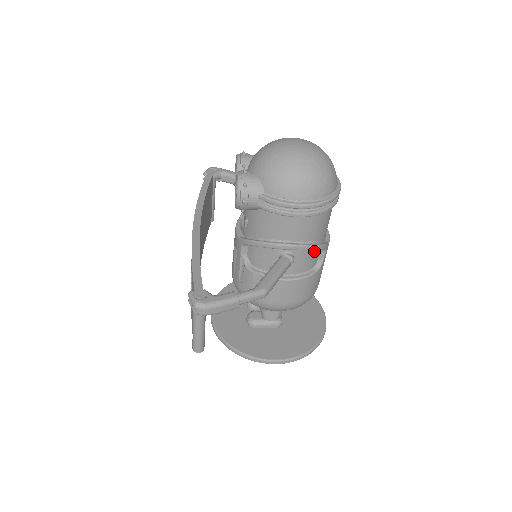
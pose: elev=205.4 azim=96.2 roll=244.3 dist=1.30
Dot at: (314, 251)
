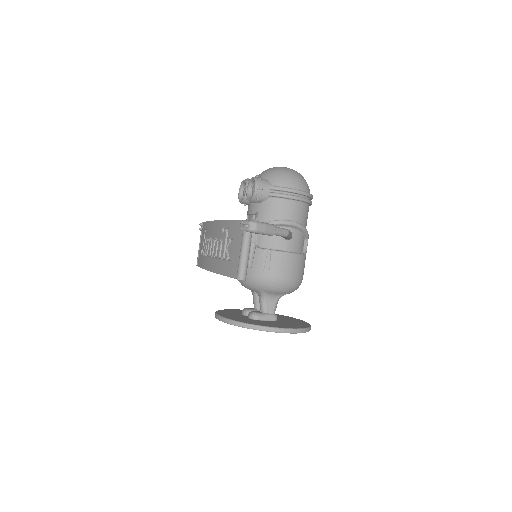
Dot at: (302, 236)
